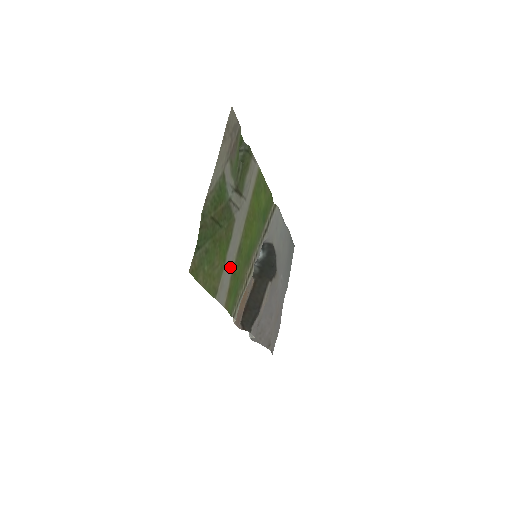
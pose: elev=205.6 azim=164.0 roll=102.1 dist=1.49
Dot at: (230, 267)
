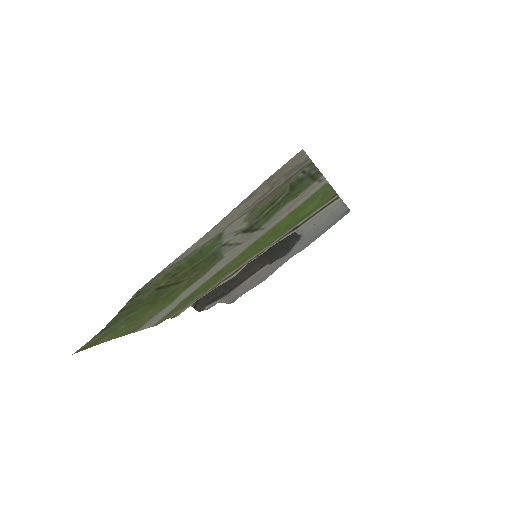
Dot at: (186, 294)
